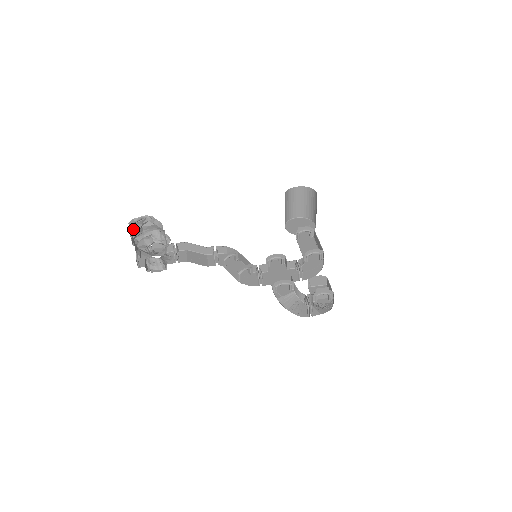
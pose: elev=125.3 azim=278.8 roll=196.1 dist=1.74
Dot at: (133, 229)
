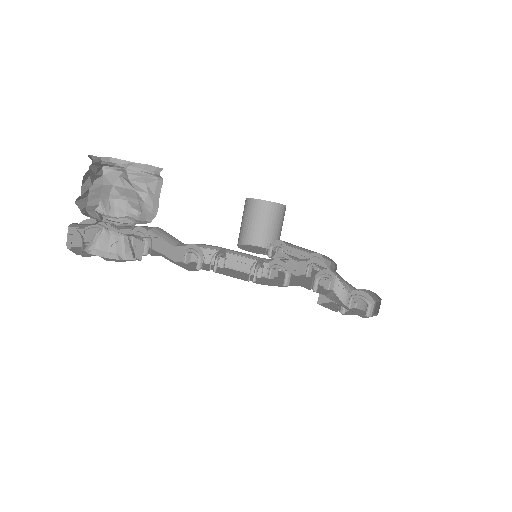
Dot at: occluded
